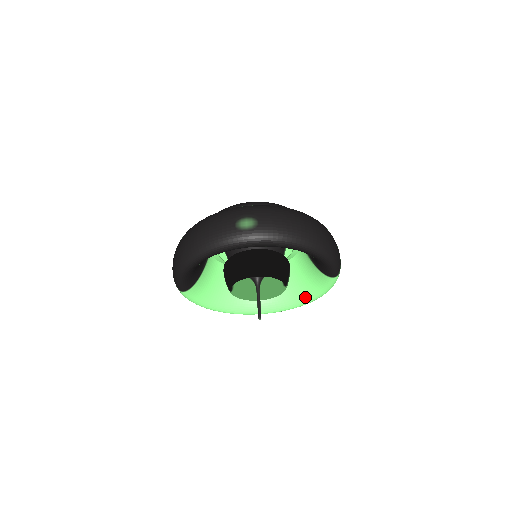
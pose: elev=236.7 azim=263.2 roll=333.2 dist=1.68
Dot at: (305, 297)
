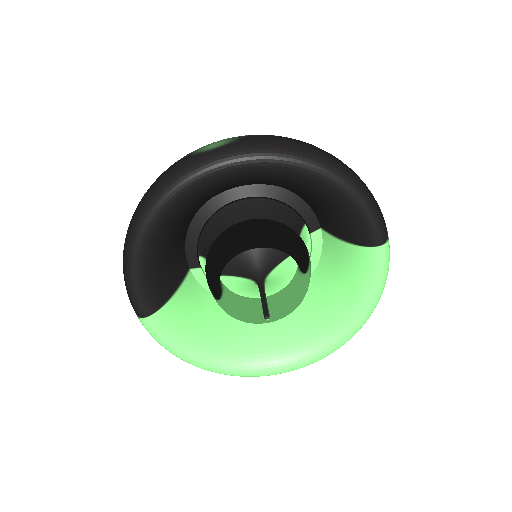
Dot at: (348, 316)
